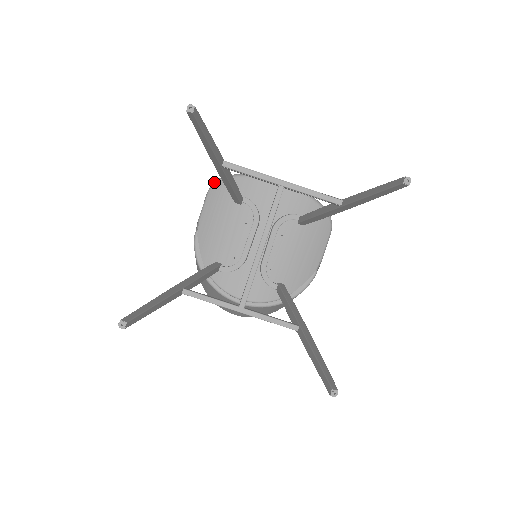
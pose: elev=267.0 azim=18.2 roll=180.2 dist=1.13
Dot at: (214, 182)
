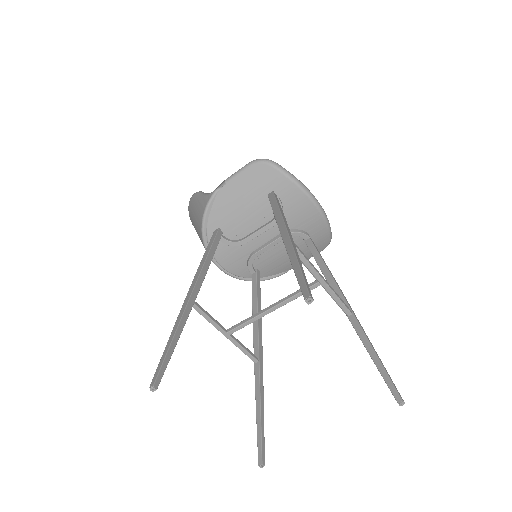
Dot at: (262, 161)
